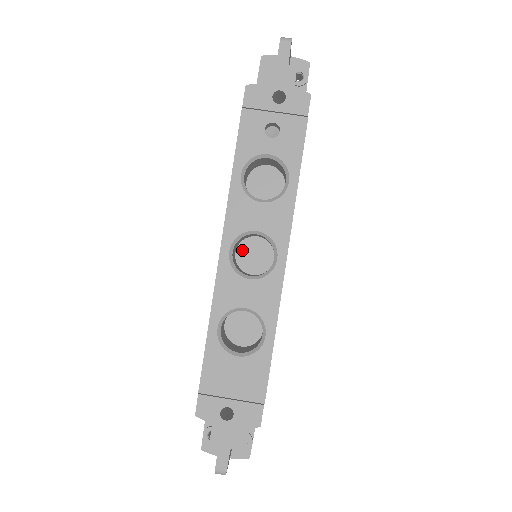
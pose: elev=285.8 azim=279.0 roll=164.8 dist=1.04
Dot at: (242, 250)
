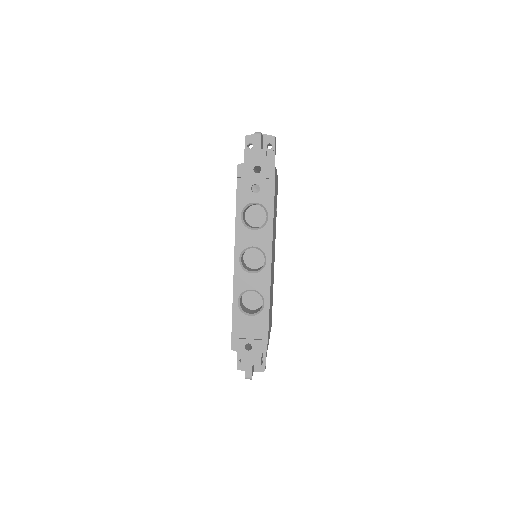
Dot at: (247, 255)
